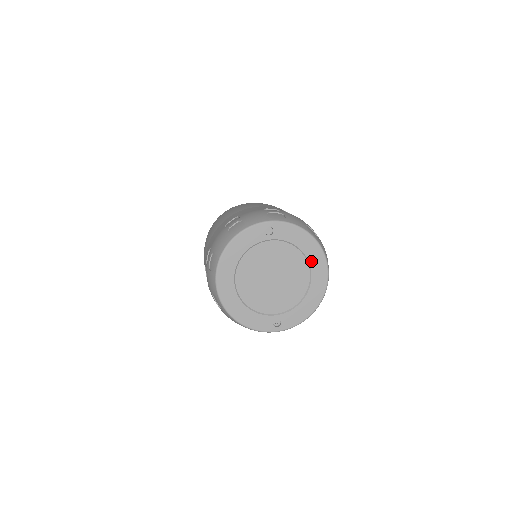
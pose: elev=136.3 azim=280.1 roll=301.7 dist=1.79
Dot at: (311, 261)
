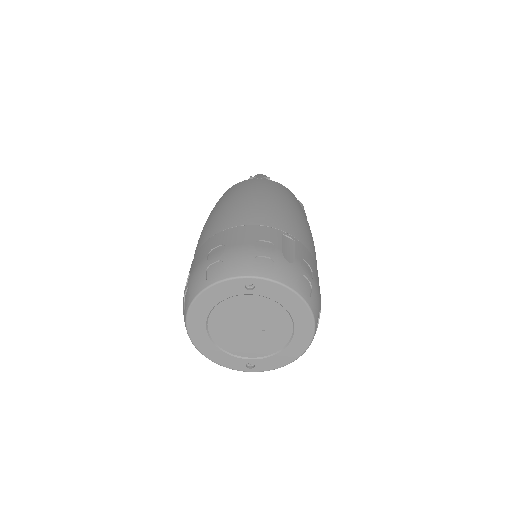
Dot at: (296, 320)
